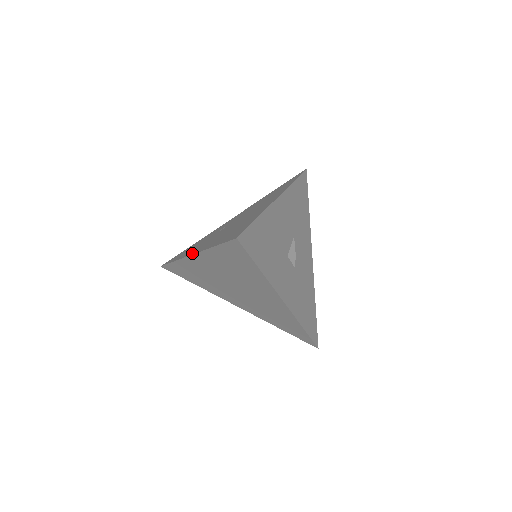
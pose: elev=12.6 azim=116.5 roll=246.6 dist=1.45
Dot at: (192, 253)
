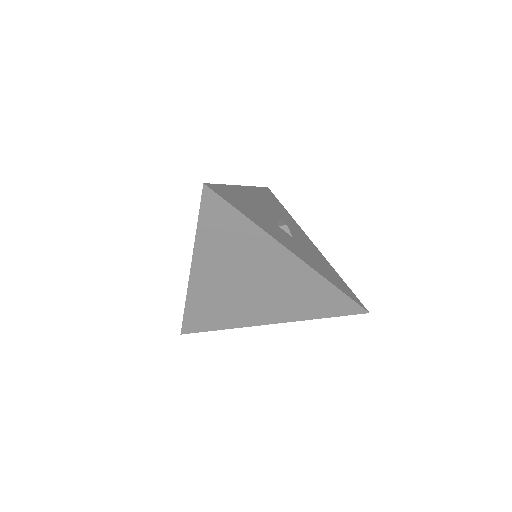
Dot at: (191, 271)
